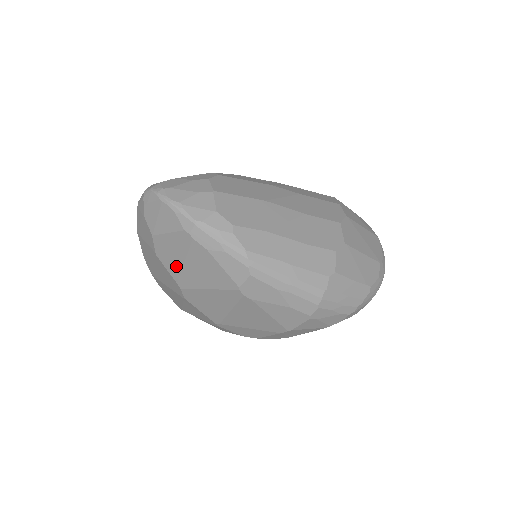
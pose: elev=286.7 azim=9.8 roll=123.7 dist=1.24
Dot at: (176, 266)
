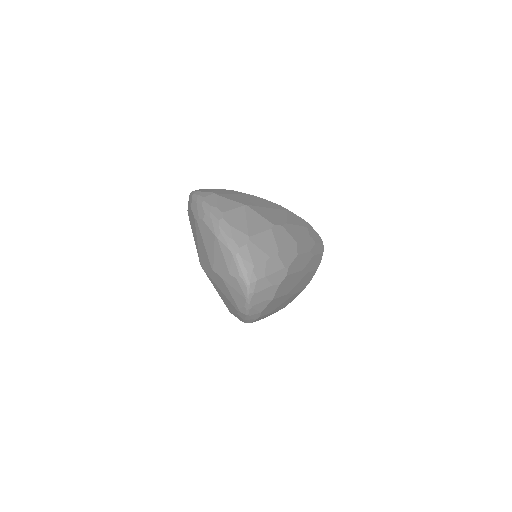
Dot at: (216, 282)
